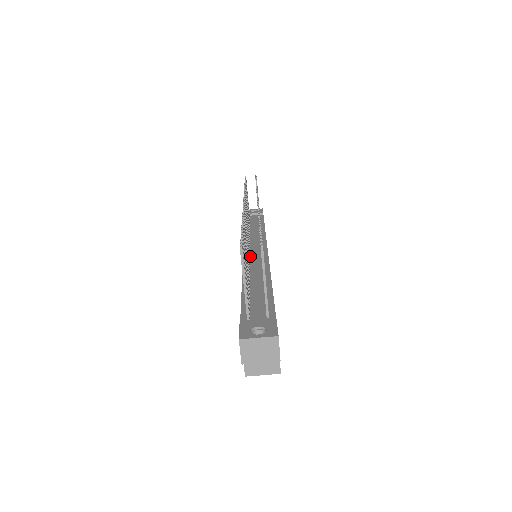
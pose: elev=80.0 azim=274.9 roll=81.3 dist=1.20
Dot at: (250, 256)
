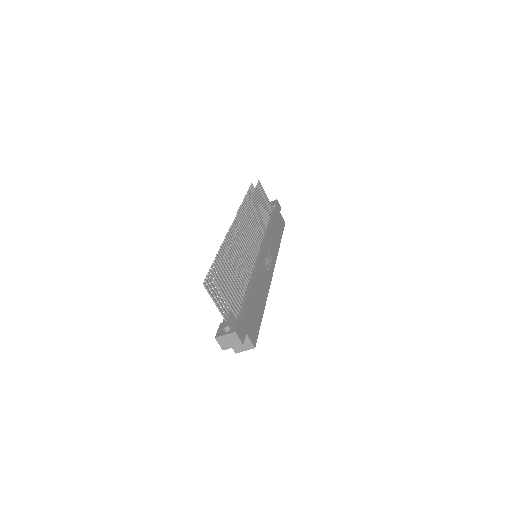
Dot at: occluded
